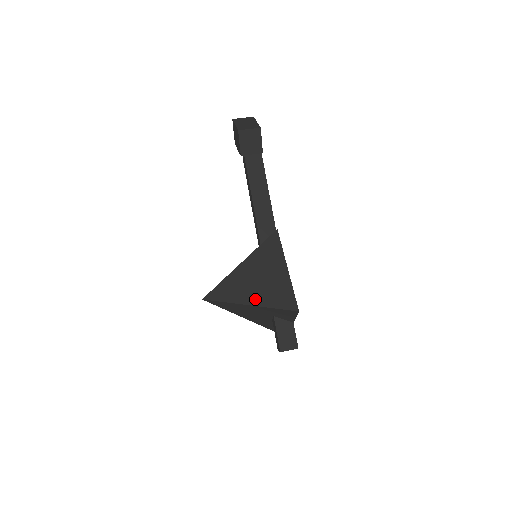
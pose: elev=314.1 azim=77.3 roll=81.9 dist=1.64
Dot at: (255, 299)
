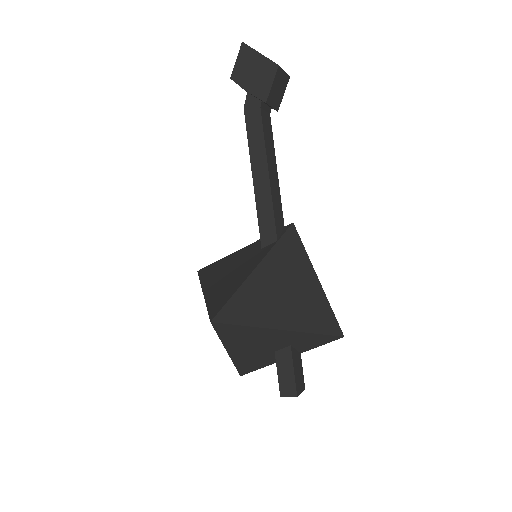
Dot at: (291, 321)
